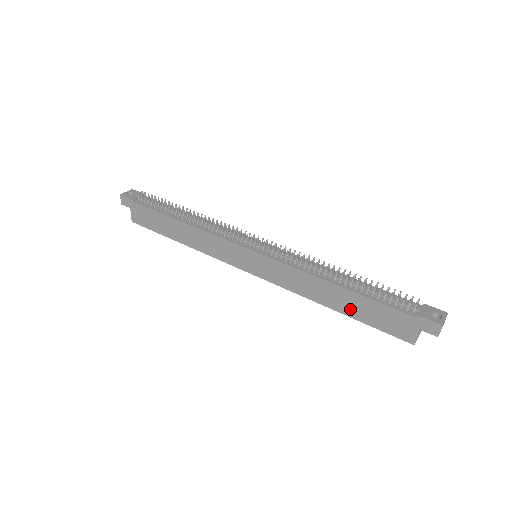
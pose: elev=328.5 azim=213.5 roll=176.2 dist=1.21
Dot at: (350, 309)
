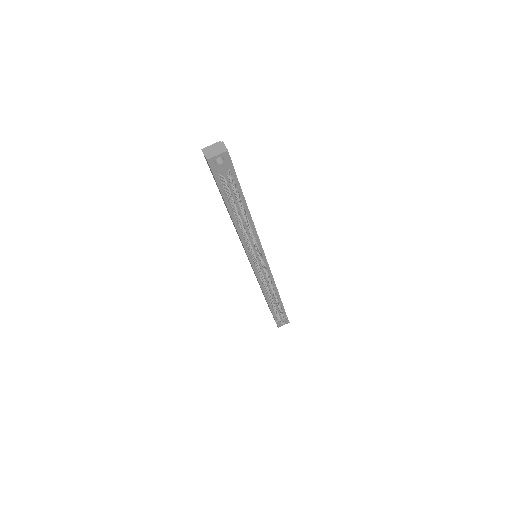
Dot at: (263, 294)
